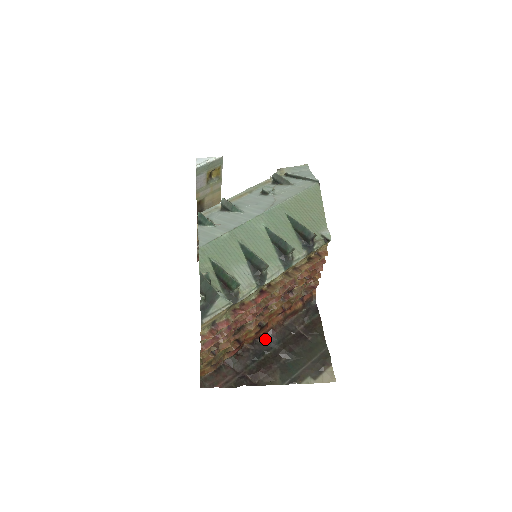
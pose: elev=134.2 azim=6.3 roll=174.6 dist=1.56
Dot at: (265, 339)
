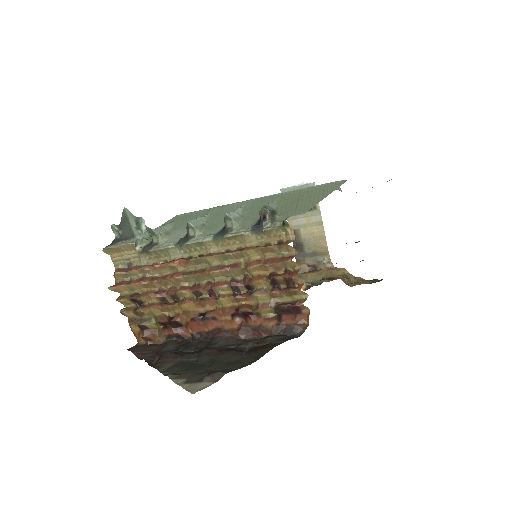
Dot at: (209, 339)
